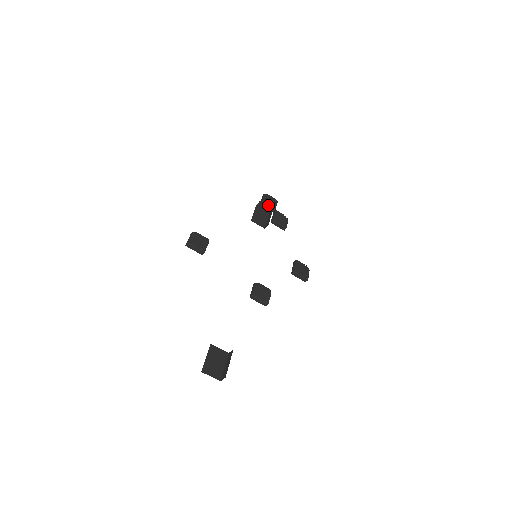
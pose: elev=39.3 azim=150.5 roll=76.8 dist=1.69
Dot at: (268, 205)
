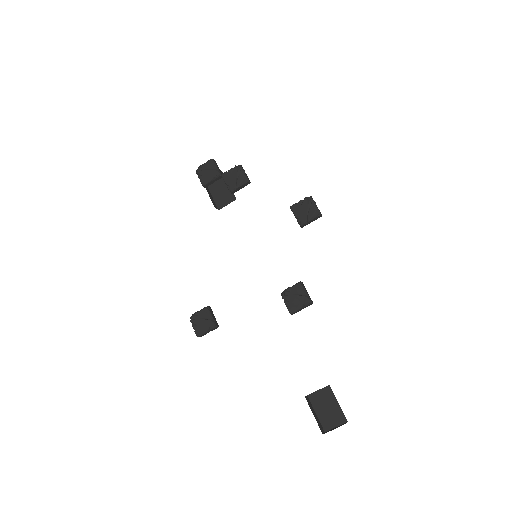
Dot at: (210, 181)
